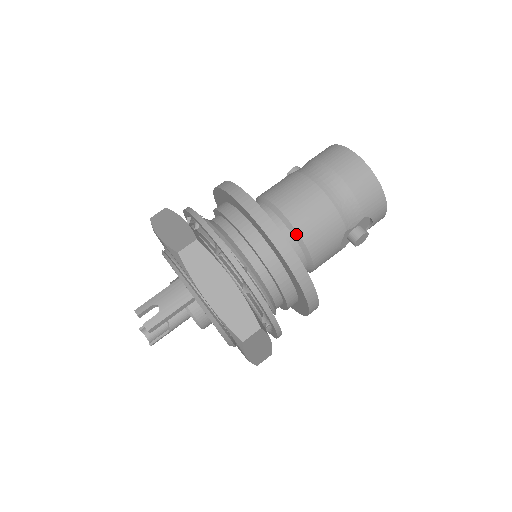
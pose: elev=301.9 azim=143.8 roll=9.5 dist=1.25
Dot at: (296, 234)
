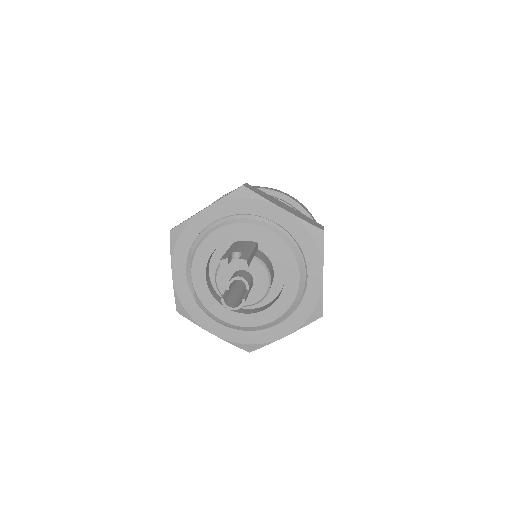
Dot at: occluded
